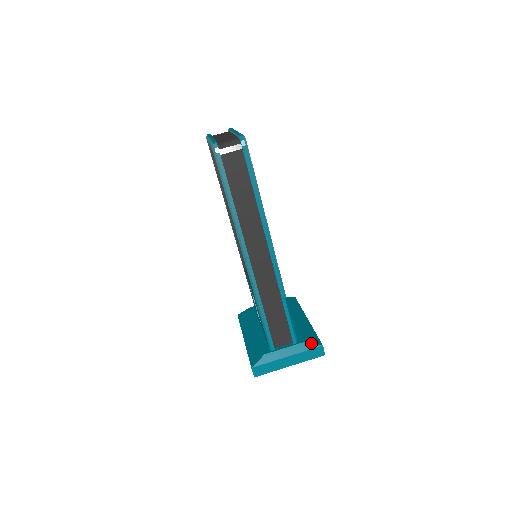
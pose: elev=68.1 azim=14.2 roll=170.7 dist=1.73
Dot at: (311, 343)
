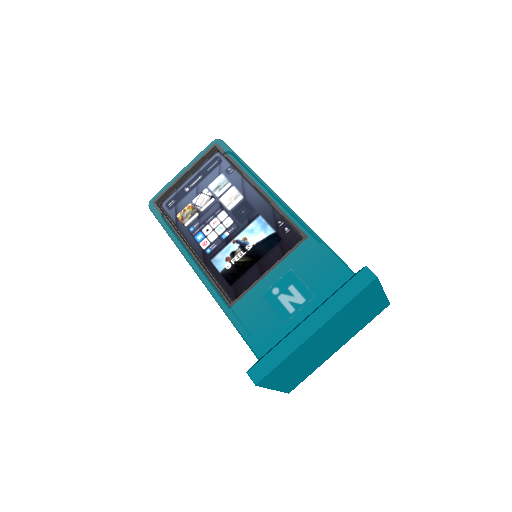
Dot at: occluded
